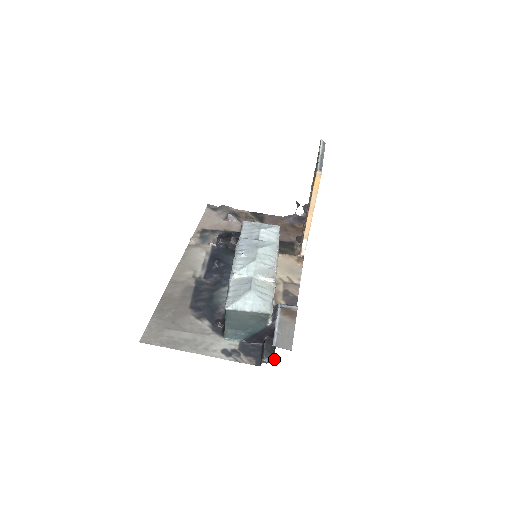
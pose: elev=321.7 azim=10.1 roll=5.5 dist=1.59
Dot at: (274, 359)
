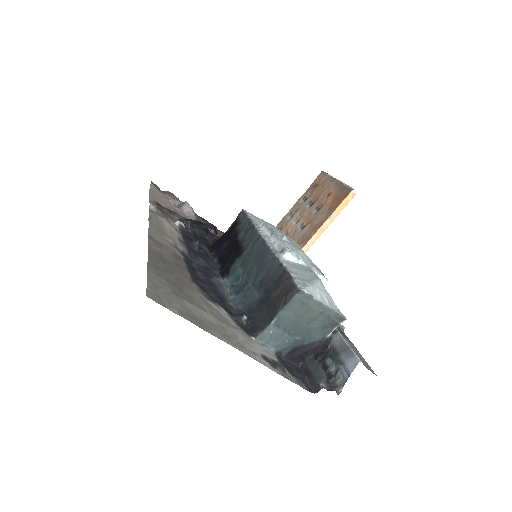
Dot at: (342, 385)
